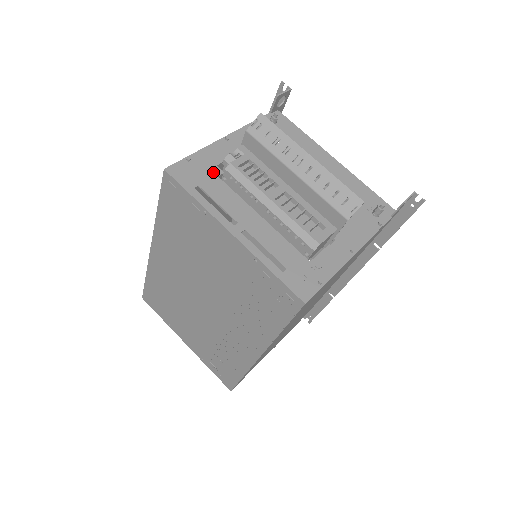
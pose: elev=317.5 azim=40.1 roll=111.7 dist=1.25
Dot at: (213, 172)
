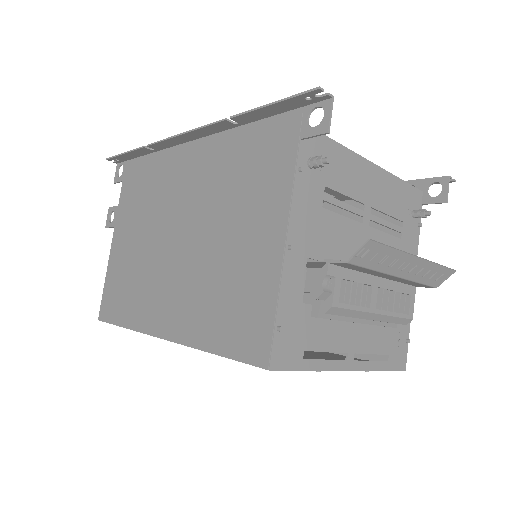
Dot at: (305, 317)
